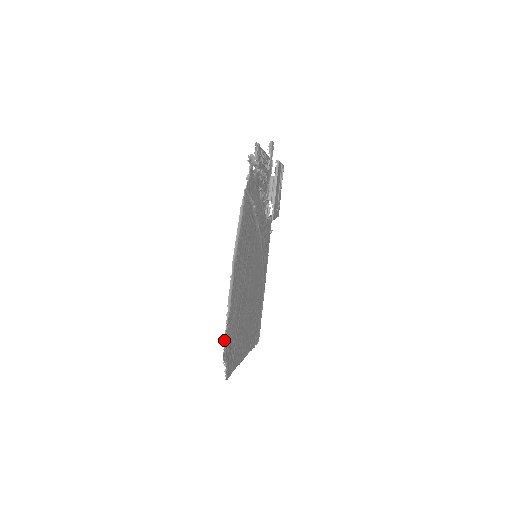
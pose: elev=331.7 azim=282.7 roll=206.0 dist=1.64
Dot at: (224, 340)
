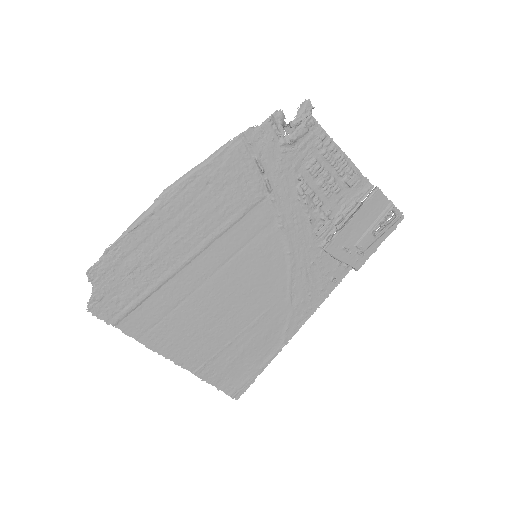
Dot at: (103, 255)
